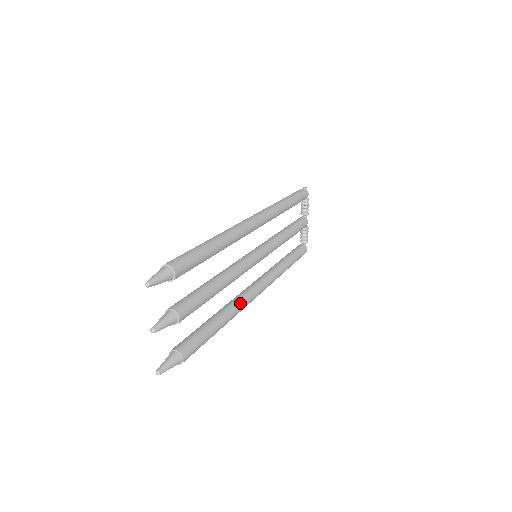
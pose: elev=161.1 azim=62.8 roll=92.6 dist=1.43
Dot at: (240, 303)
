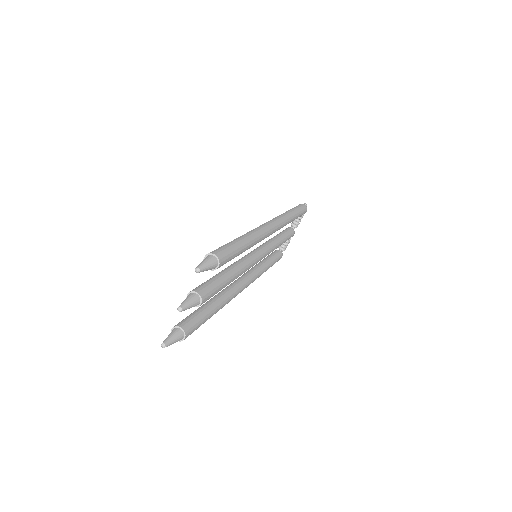
Dot at: (232, 295)
